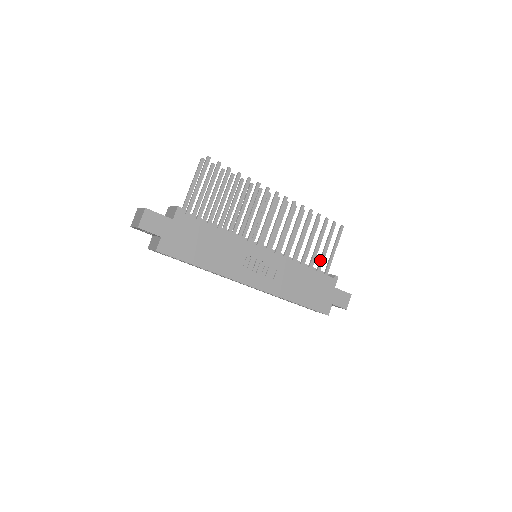
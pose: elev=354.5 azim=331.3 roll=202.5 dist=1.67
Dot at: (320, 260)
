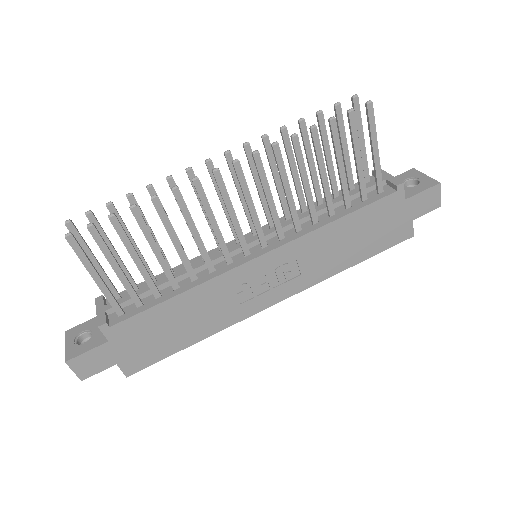
Dot at: (358, 184)
